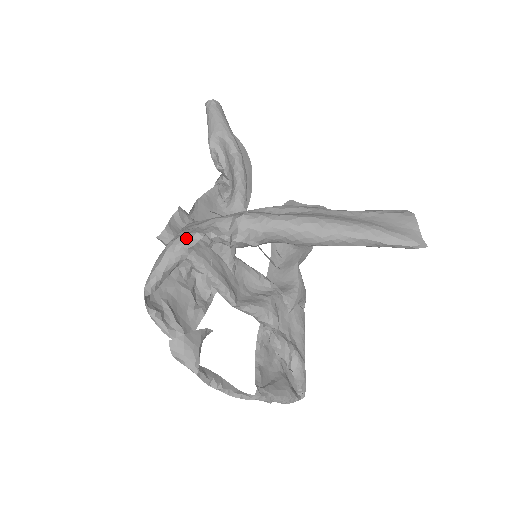
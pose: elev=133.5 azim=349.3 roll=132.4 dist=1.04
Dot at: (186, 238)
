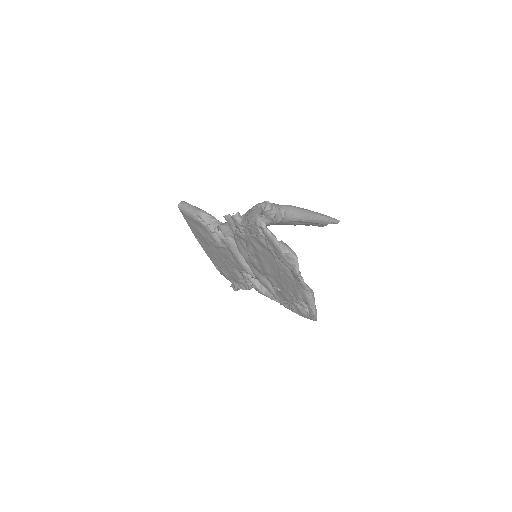
Dot at: (262, 203)
